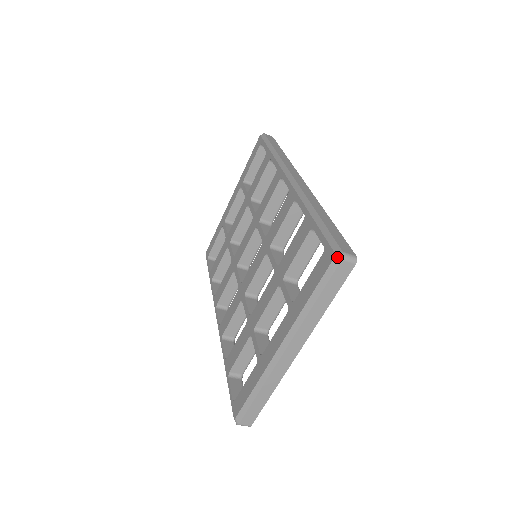
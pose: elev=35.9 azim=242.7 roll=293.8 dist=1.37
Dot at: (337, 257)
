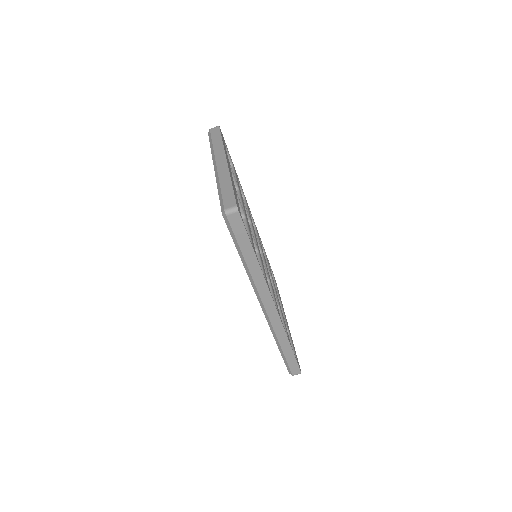
Dot at: (208, 132)
